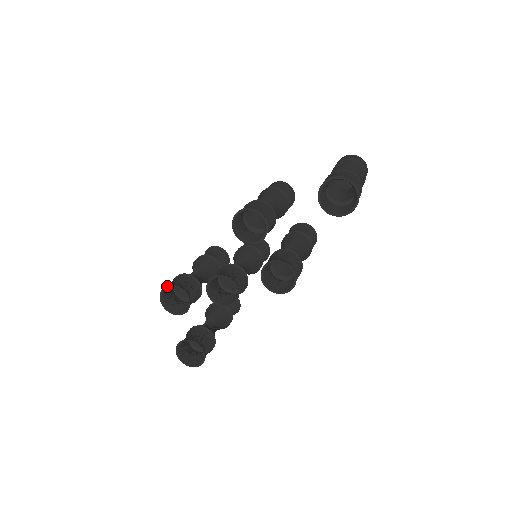
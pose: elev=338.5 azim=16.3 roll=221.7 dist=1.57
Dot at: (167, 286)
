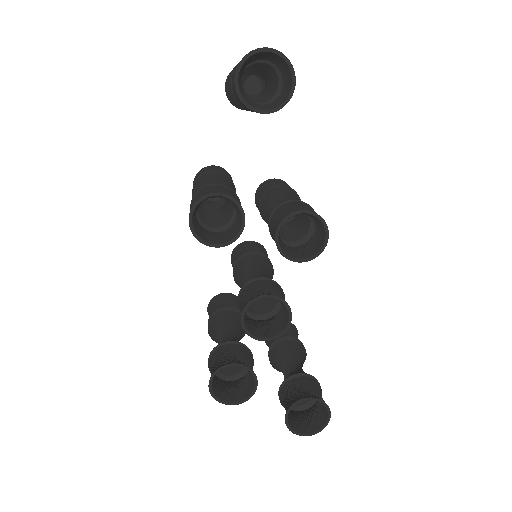
Dot at: (209, 380)
